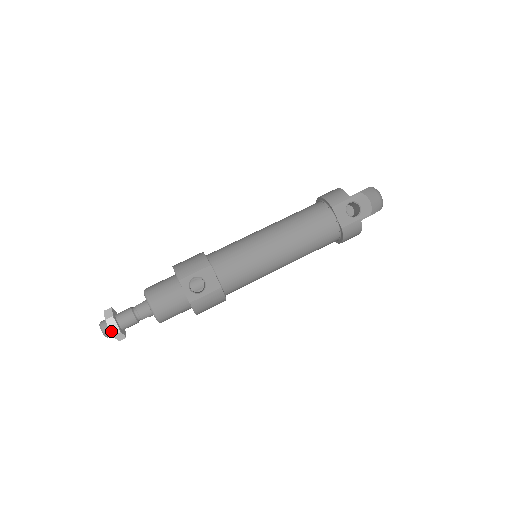
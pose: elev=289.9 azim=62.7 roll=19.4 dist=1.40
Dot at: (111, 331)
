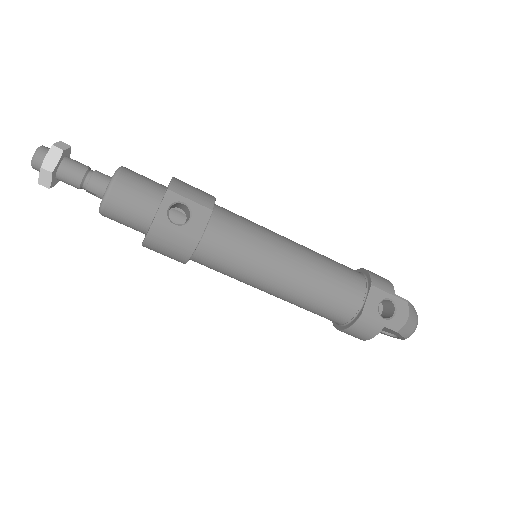
Dot at: (44, 161)
